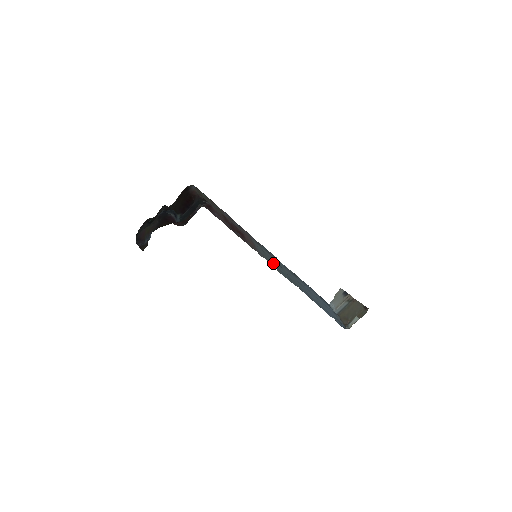
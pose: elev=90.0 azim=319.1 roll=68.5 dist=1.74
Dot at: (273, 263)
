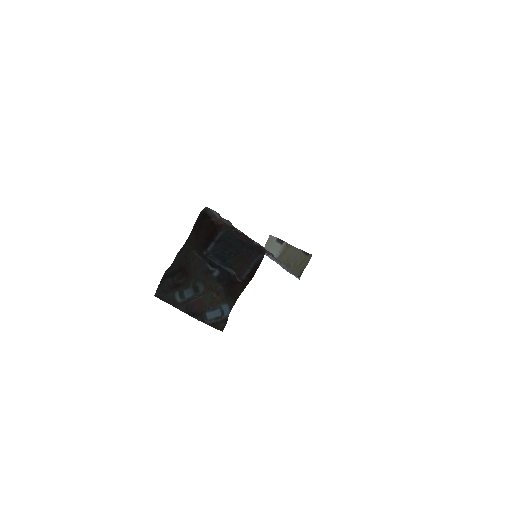
Dot at: occluded
